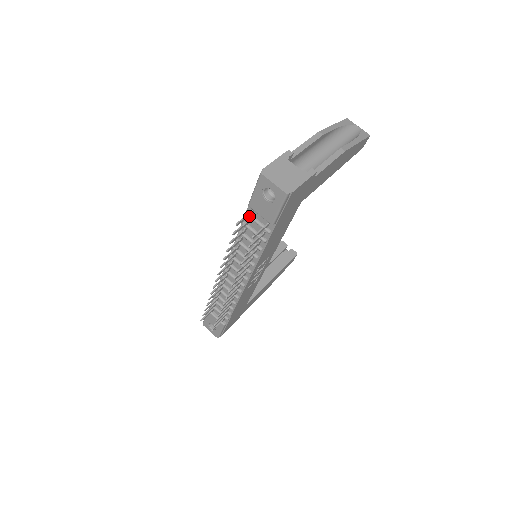
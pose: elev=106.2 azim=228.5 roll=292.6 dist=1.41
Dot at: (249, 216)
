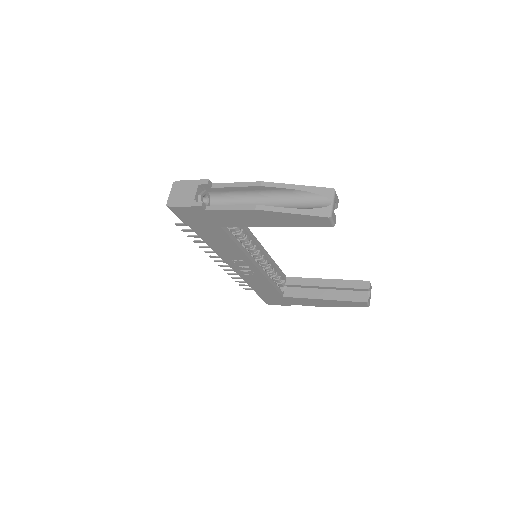
Dot at: occluded
